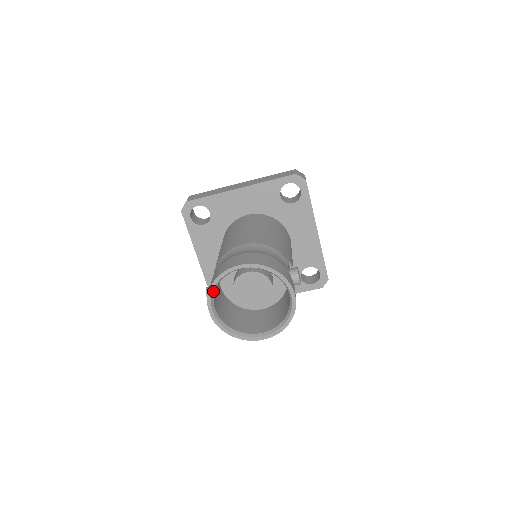
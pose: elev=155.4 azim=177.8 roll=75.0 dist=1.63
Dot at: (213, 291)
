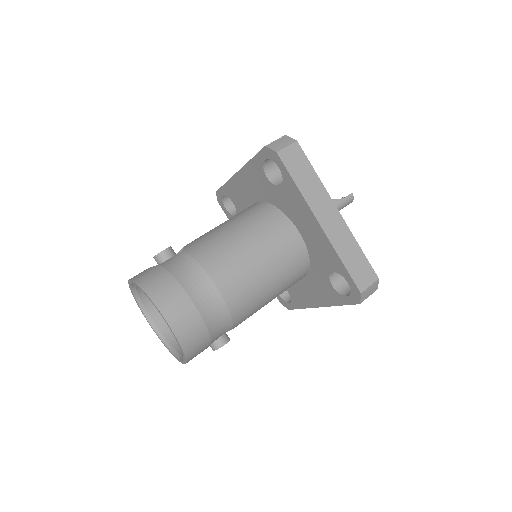
Dot at: (141, 287)
